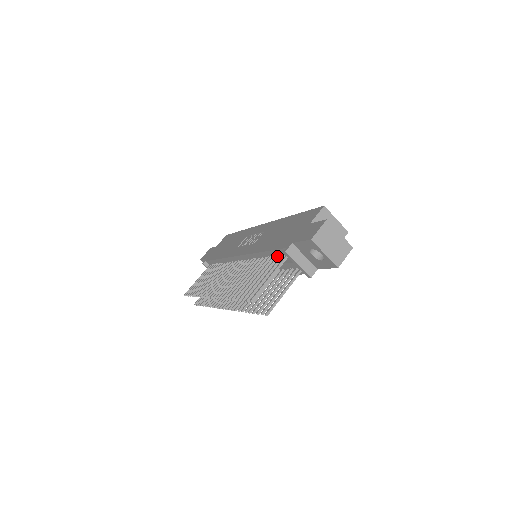
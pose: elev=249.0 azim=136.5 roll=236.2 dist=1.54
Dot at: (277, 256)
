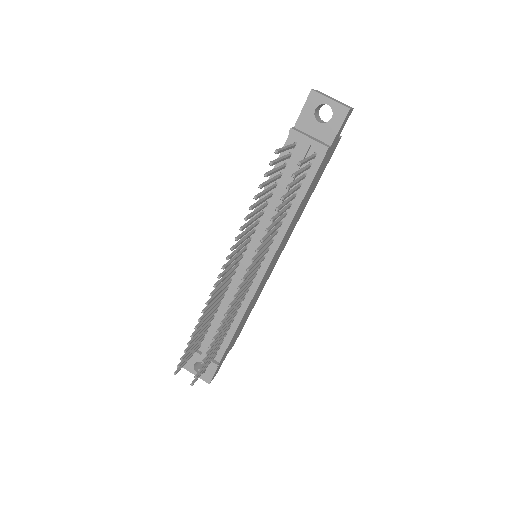
Dot at: (283, 164)
